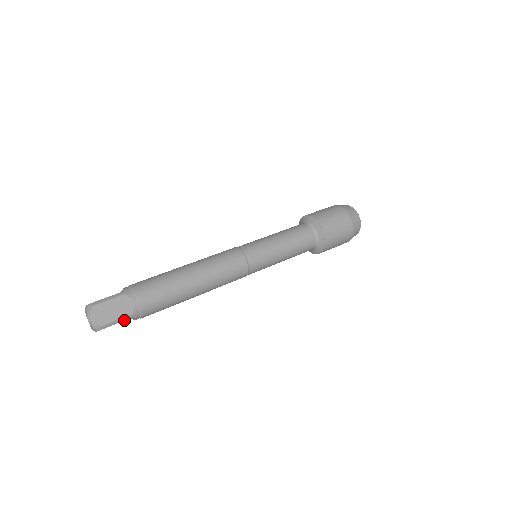
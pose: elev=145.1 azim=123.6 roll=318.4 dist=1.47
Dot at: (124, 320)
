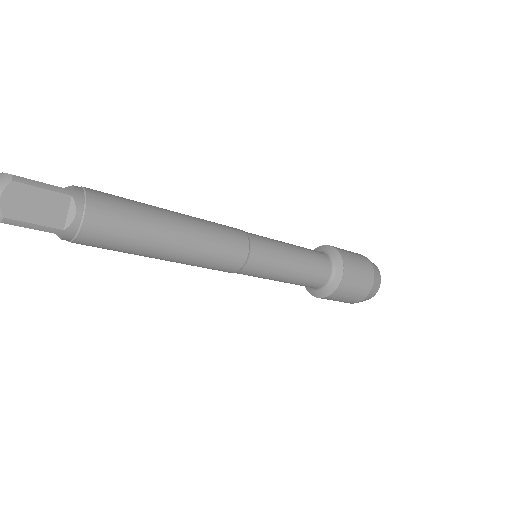
Dot at: (56, 192)
